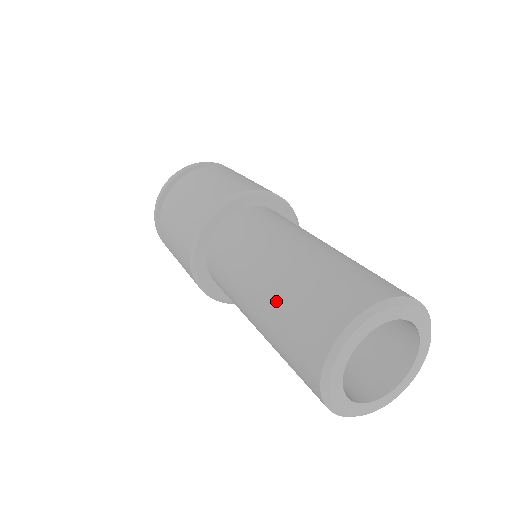
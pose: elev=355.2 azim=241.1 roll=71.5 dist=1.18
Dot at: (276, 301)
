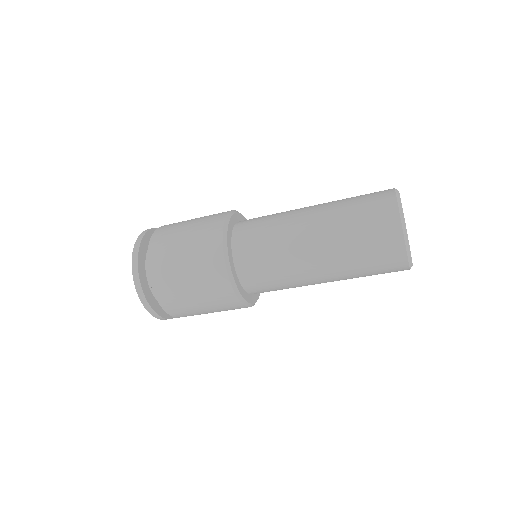
Dot at: (346, 266)
